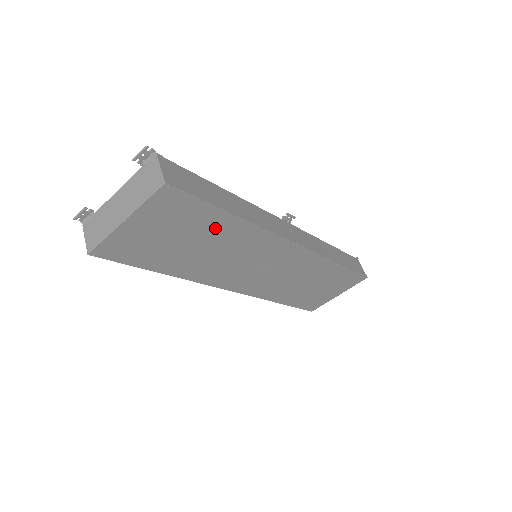
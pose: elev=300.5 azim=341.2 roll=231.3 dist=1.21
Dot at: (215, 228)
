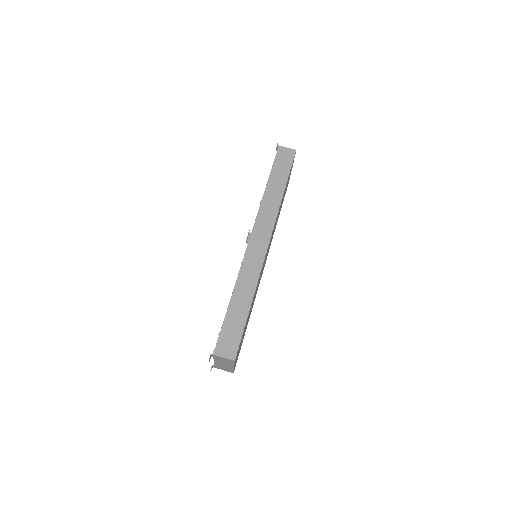
Dot at: (249, 313)
